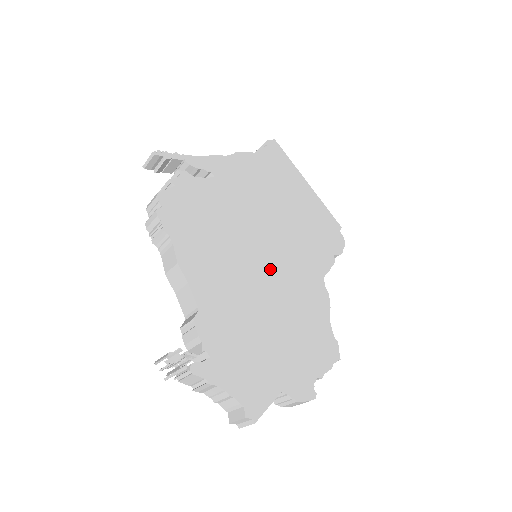
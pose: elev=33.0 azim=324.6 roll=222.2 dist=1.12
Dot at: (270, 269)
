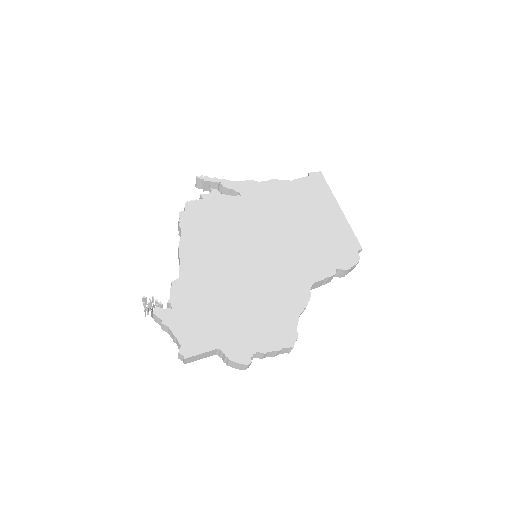
Dot at: (257, 265)
